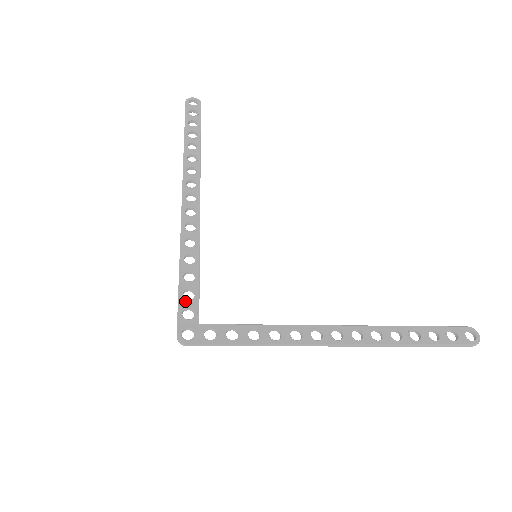
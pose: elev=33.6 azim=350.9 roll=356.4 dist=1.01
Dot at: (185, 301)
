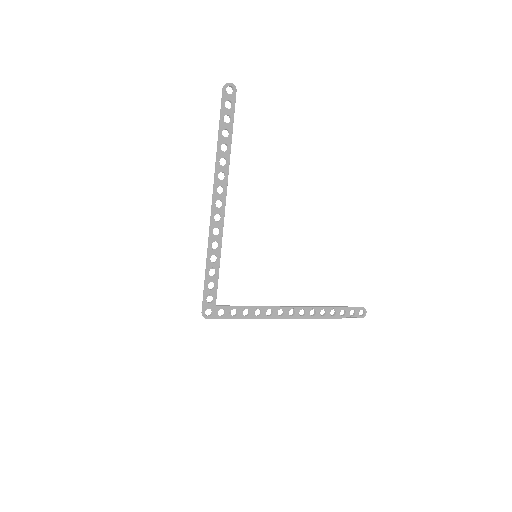
Dot at: (209, 291)
